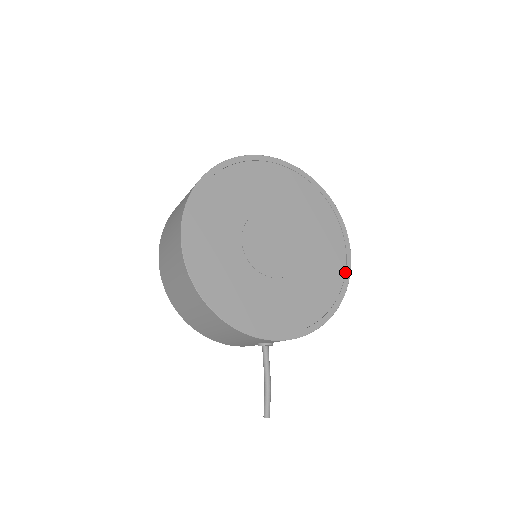
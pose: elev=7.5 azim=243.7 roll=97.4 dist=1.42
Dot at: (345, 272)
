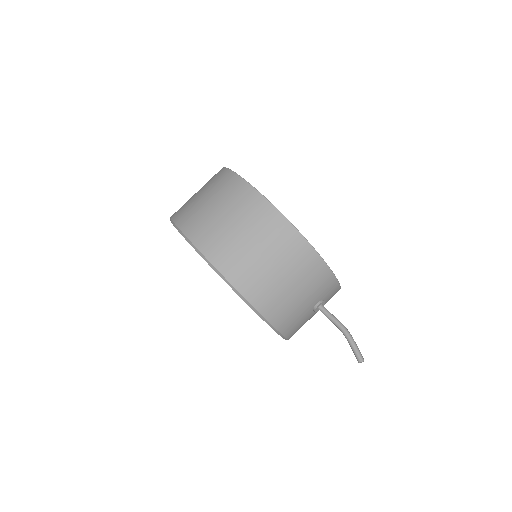
Dot at: occluded
